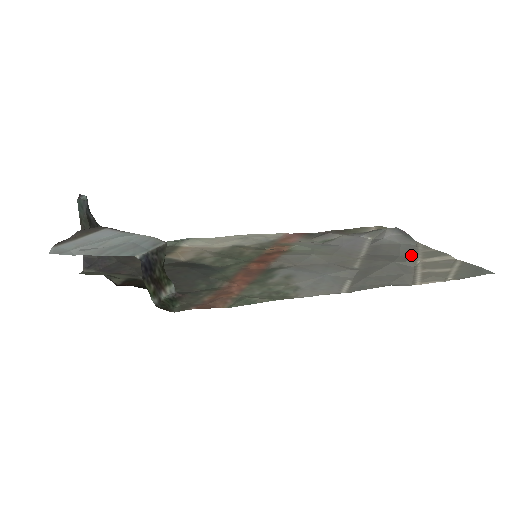
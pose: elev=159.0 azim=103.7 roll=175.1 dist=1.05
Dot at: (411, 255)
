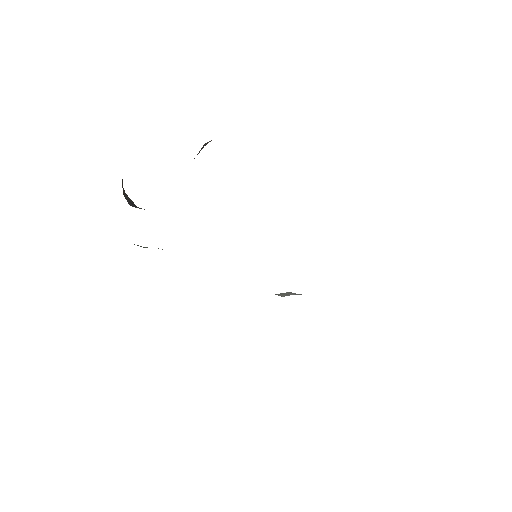
Dot at: occluded
